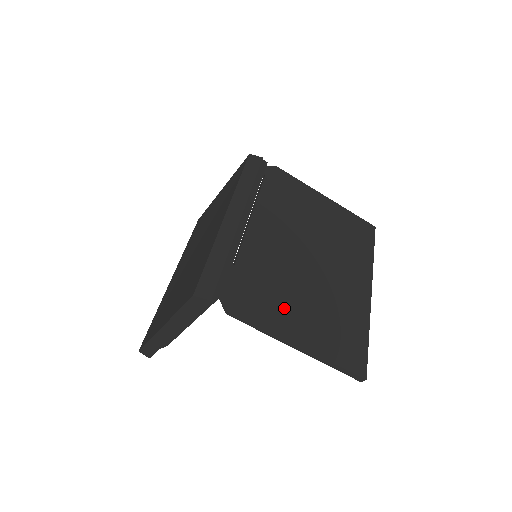
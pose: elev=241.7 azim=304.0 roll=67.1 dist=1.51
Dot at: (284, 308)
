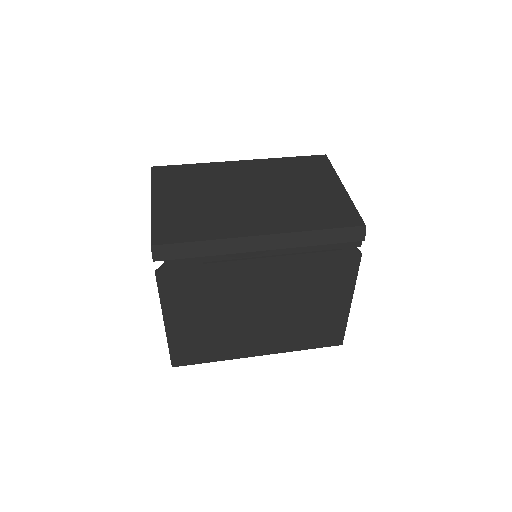
Dot at: (190, 307)
